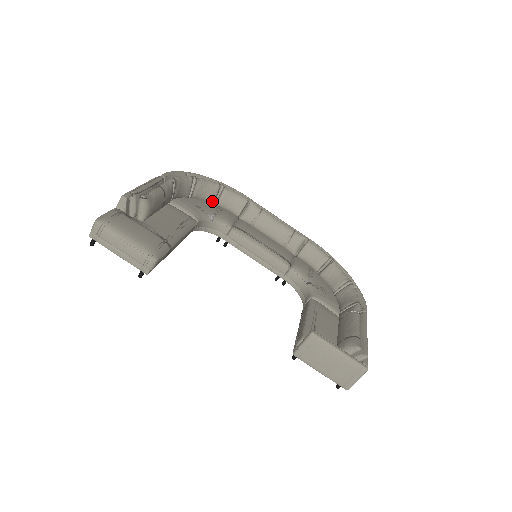
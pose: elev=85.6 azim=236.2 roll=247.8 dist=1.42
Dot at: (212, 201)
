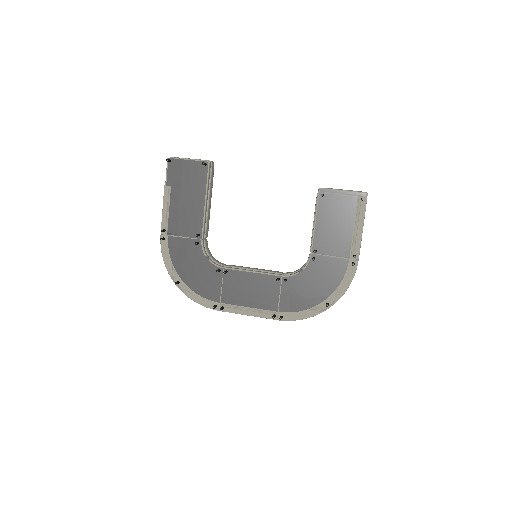
Dot at: occluded
